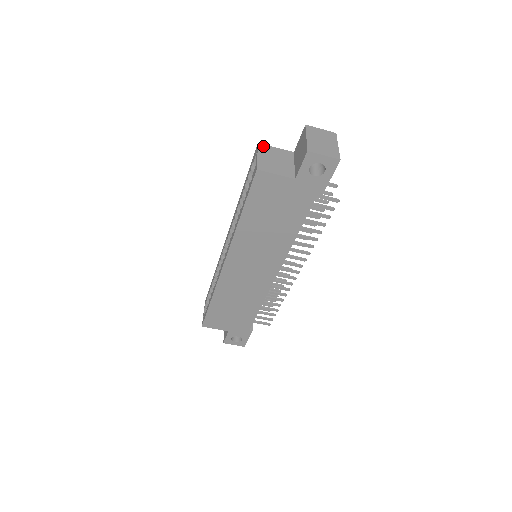
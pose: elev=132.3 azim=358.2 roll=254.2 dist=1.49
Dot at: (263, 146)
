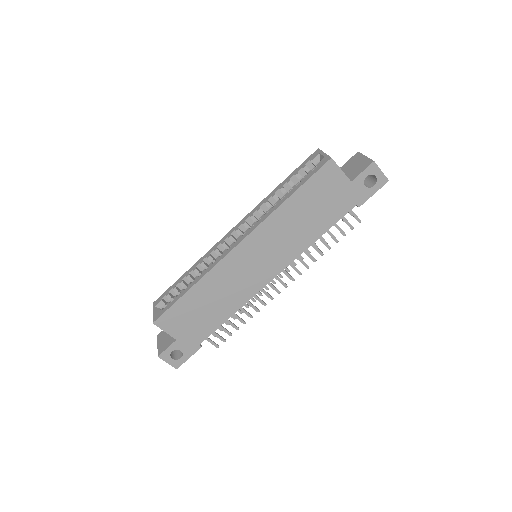
Dot at: occluded
